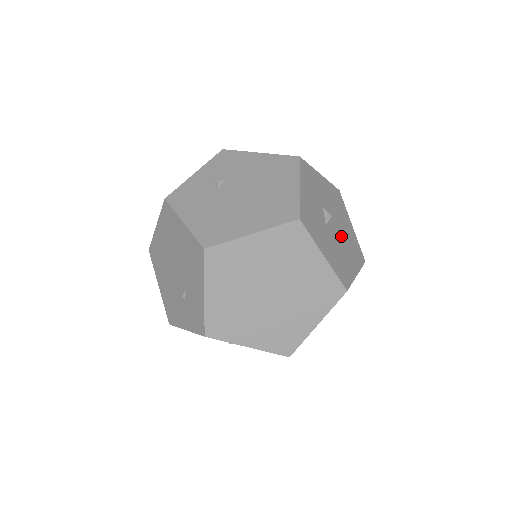
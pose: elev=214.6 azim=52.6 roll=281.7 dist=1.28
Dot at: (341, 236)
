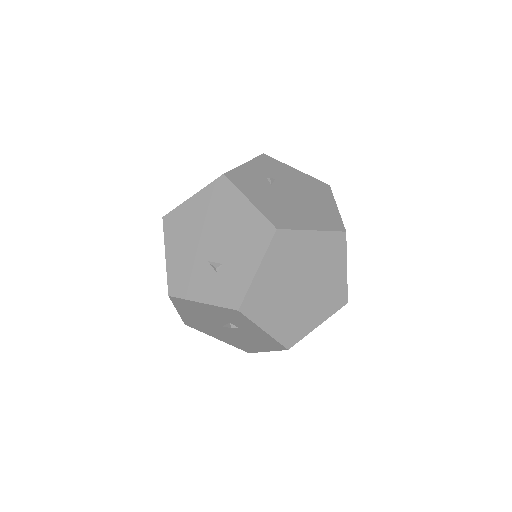
Dot at: occluded
